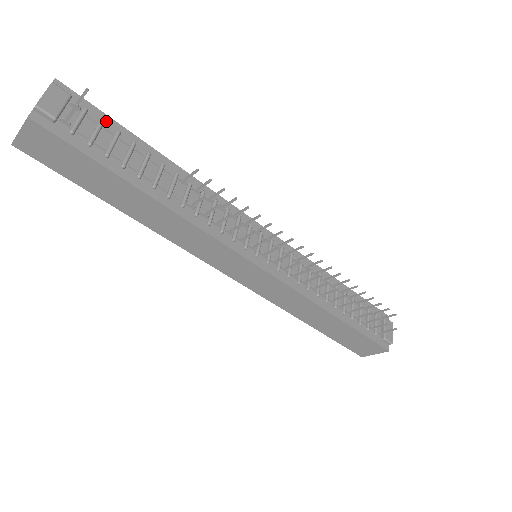
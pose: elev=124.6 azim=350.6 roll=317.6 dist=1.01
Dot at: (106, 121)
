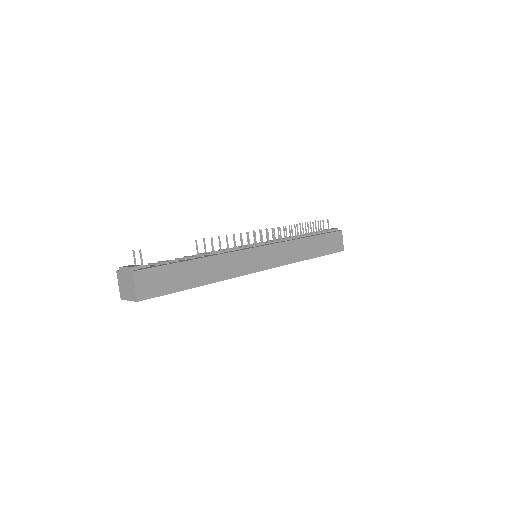
Dot at: occluded
